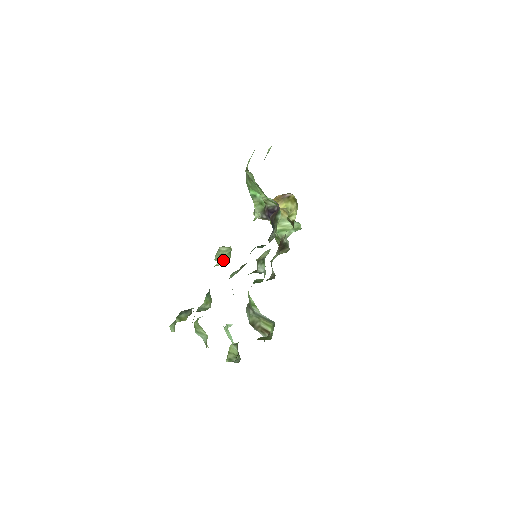
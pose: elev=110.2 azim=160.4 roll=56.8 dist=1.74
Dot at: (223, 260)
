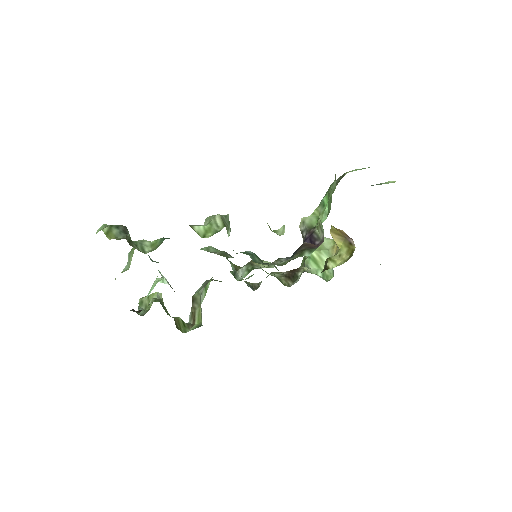
Dot at: (204, 230)
